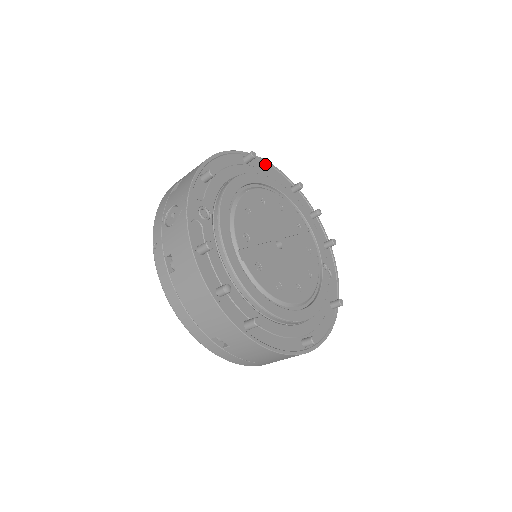
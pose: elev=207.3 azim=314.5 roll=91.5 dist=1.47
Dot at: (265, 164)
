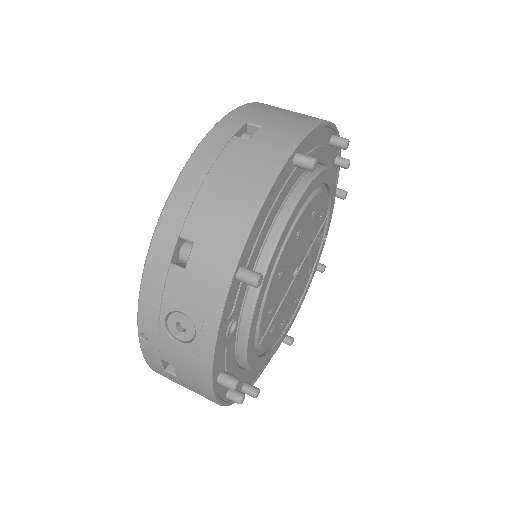
Dot at: (316, 133)
